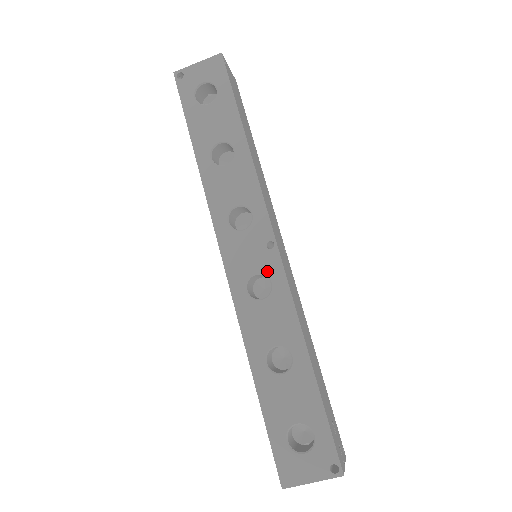
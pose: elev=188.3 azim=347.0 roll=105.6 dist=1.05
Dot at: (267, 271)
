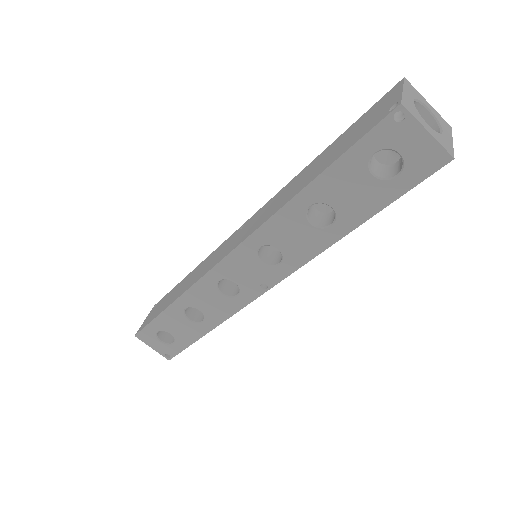
Dot at: (243, 290)
